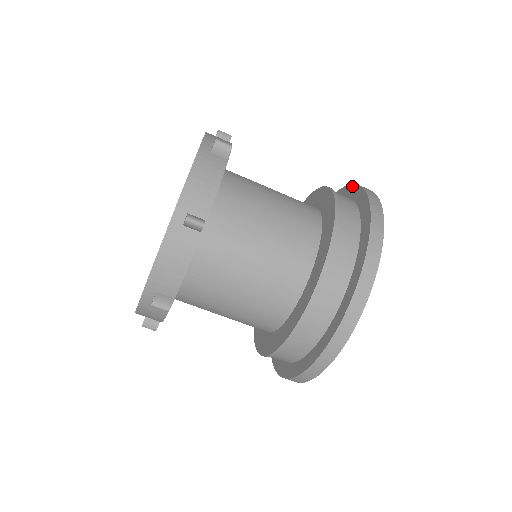
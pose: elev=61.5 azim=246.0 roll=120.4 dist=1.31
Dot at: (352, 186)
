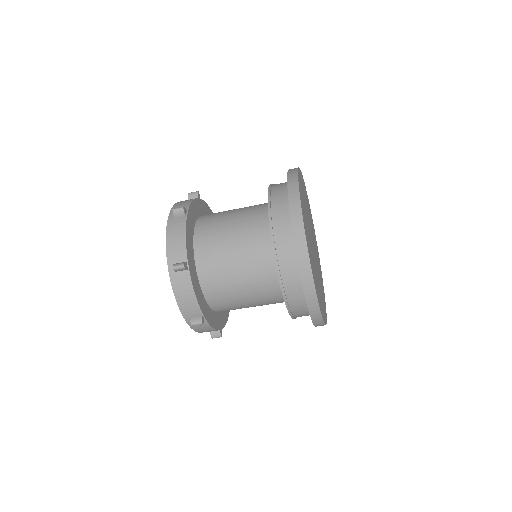
Dot at: occluded
